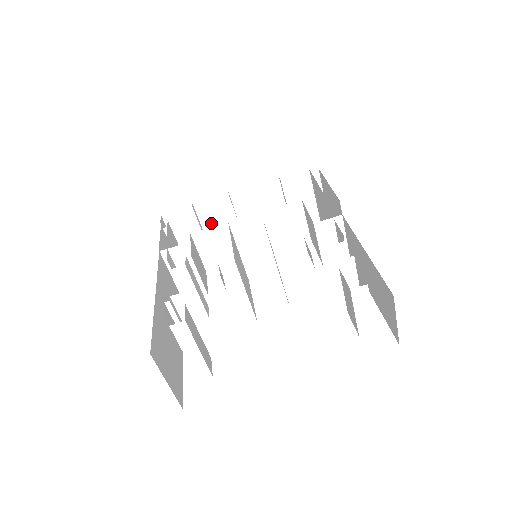
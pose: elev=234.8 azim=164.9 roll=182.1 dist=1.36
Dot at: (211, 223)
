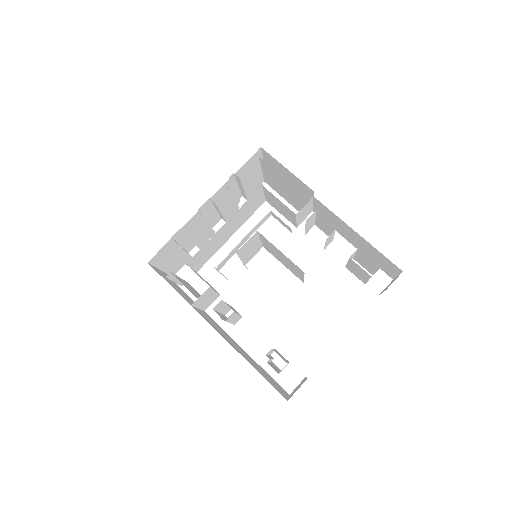
Dot at: (186, 237)
